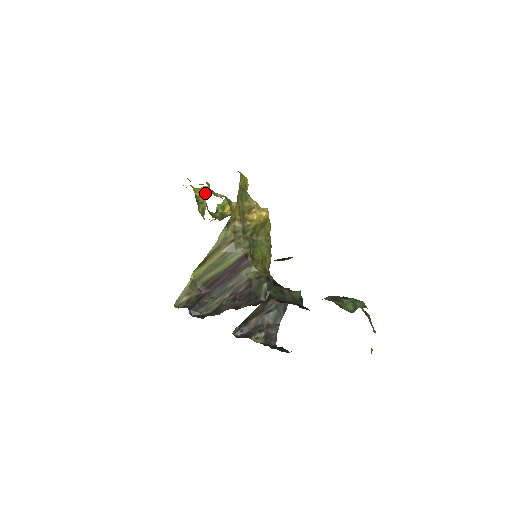
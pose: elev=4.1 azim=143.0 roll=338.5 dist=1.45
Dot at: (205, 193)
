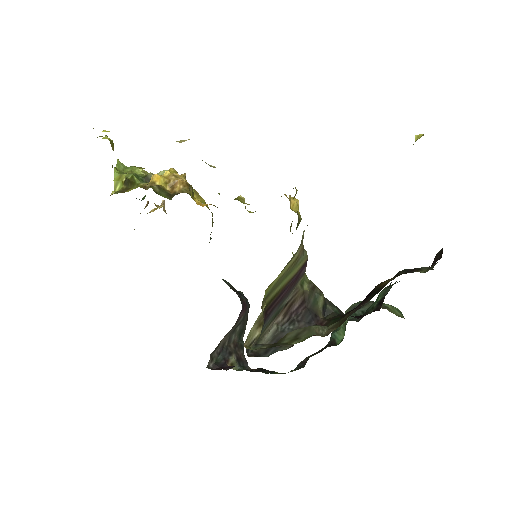
Dot at: occluded
